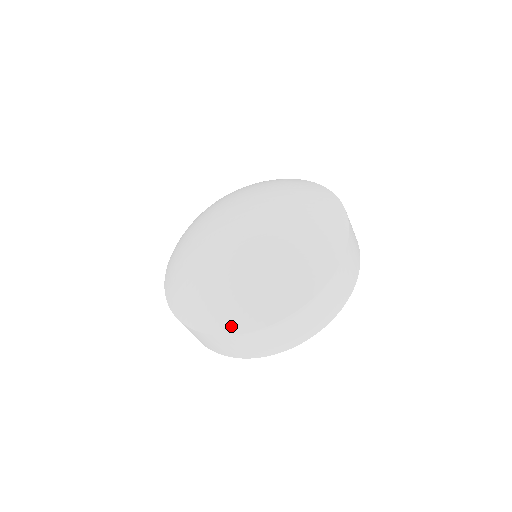
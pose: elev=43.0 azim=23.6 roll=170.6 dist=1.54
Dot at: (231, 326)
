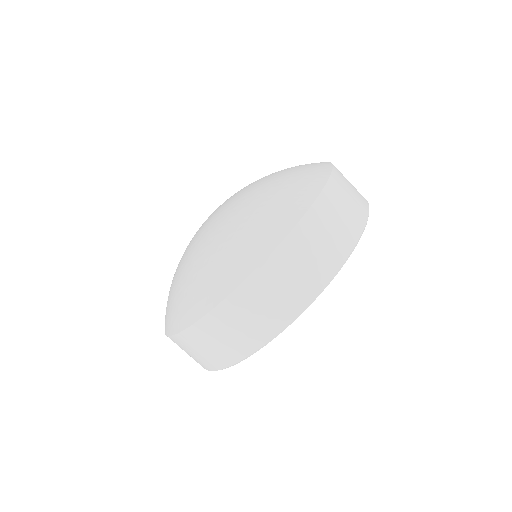
Dot at: (176, 323)
